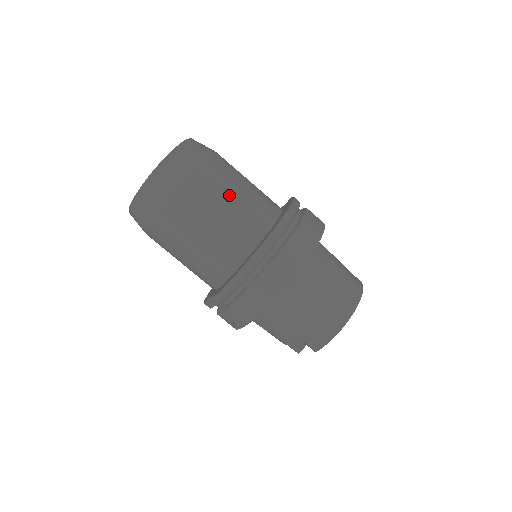
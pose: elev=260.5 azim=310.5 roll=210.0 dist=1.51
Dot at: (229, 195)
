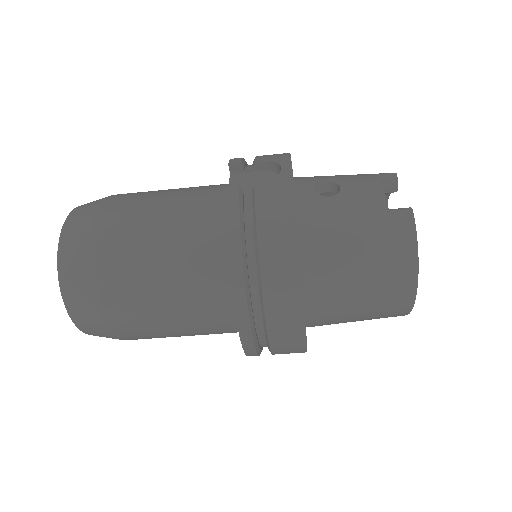
Dot at: (162, 312)
